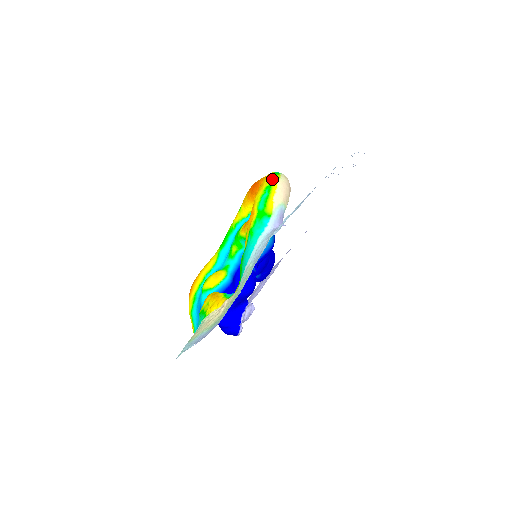
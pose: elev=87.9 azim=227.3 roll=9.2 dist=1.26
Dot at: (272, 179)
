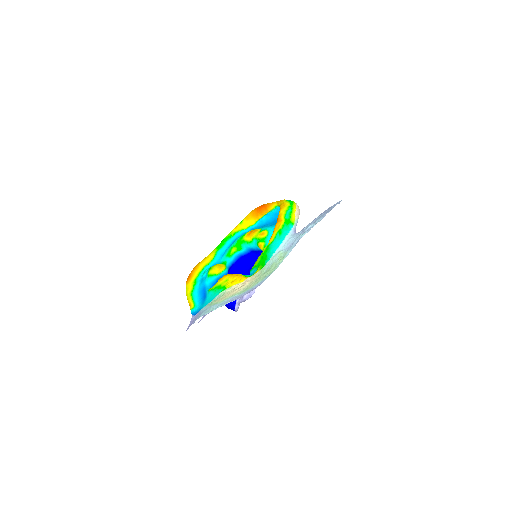
Dot at: (292, 202)
